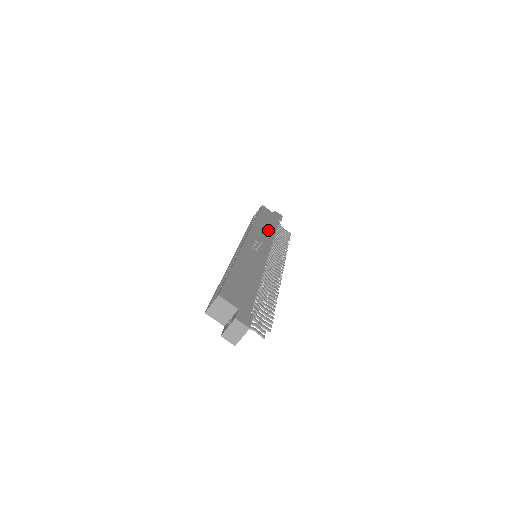
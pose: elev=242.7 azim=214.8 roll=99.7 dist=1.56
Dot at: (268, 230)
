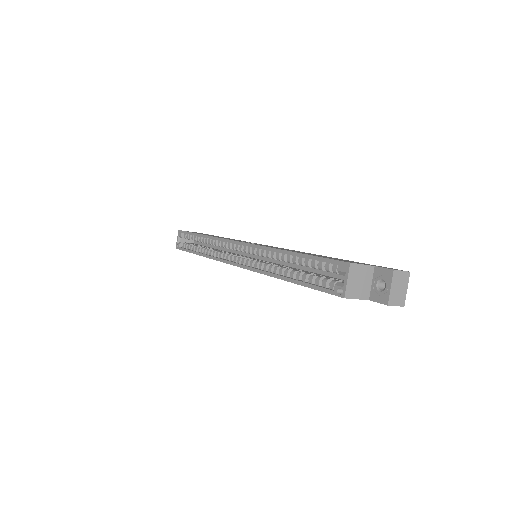
Dot at: occluded
